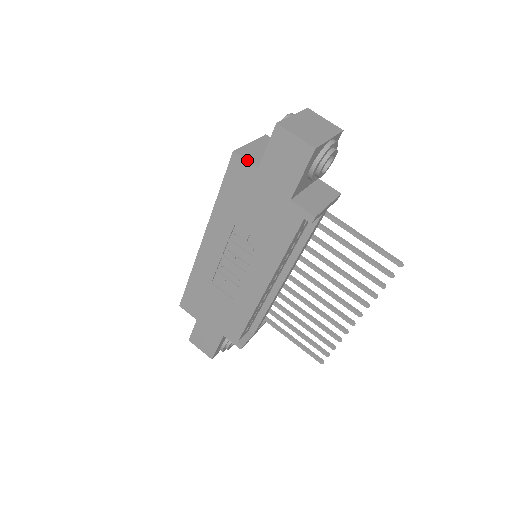
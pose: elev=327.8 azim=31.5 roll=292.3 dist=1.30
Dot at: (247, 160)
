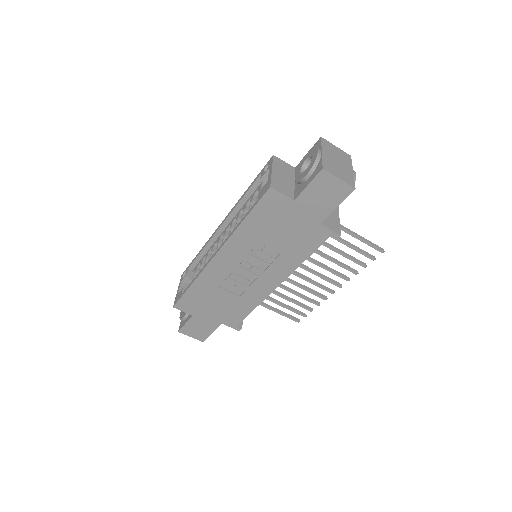
Dot at: (284, 194)
